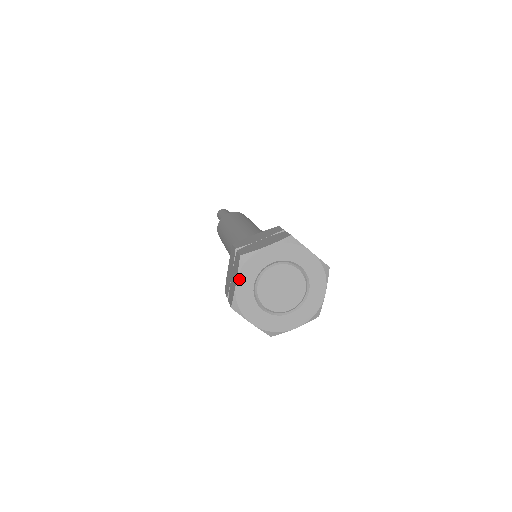
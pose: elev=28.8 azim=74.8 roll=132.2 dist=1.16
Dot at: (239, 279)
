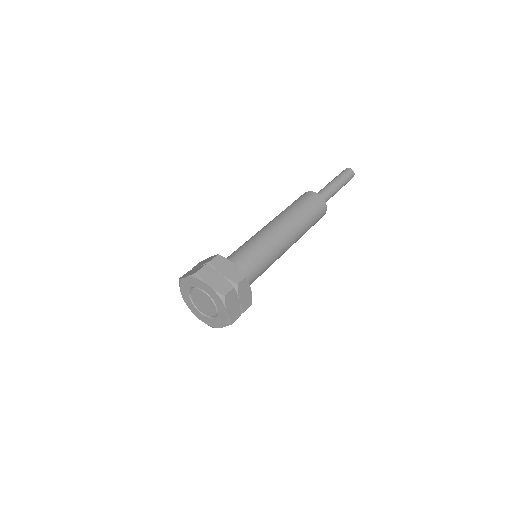
Dot at: (182, 292)
